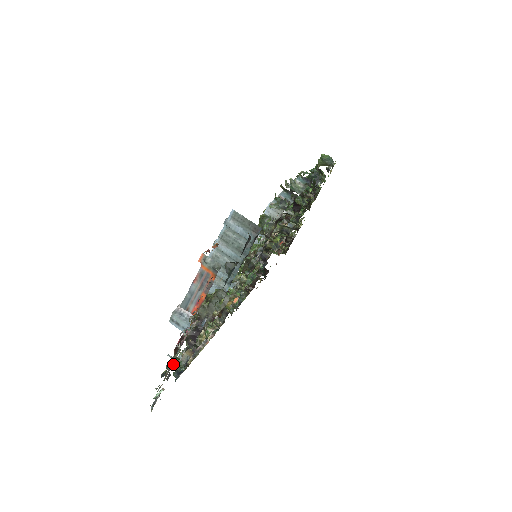
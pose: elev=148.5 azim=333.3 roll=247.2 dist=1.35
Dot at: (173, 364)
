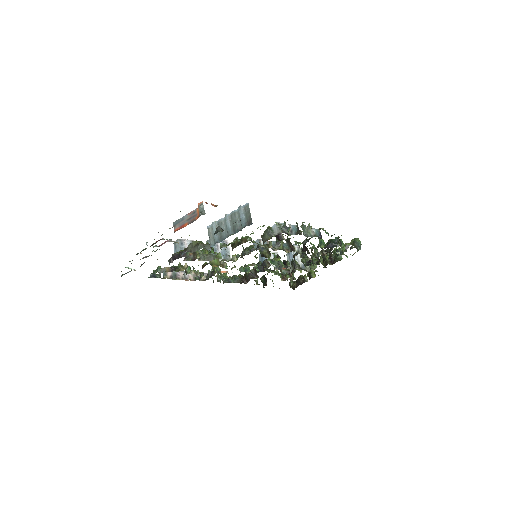
Dot at: occluded
